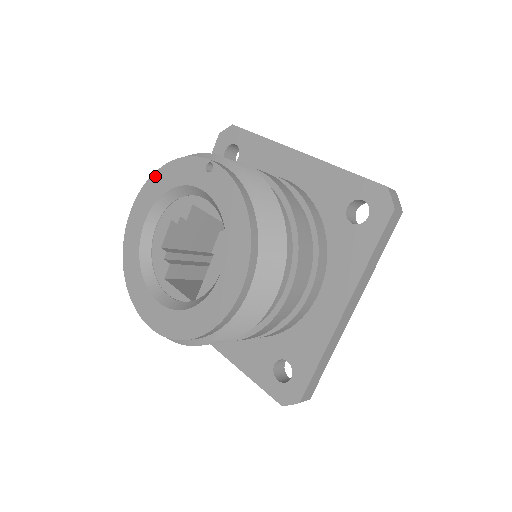
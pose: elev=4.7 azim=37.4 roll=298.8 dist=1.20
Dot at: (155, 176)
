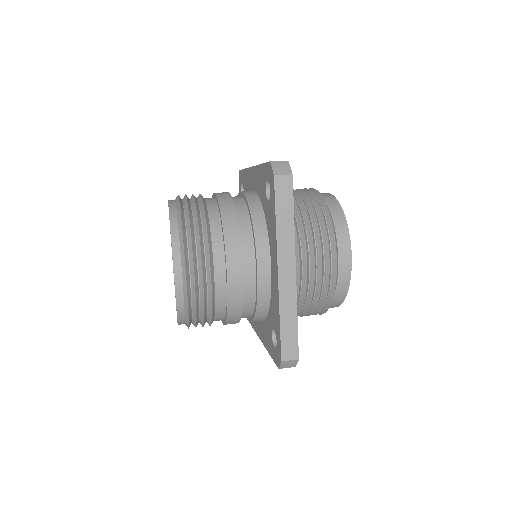
Dot at: occluded
